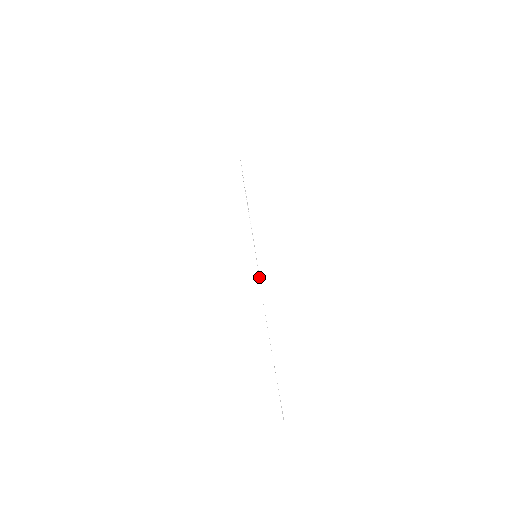
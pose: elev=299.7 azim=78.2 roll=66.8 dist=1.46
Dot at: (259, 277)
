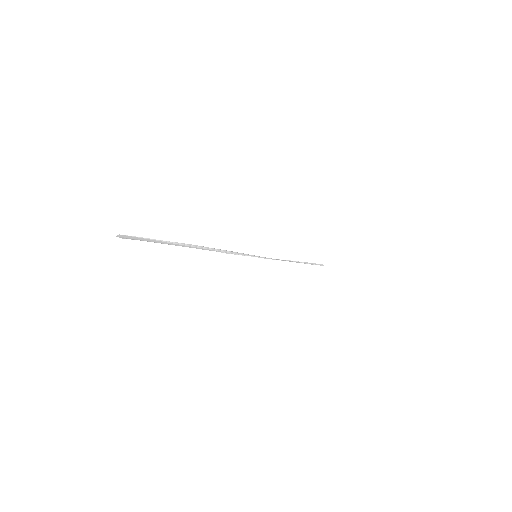
Dot at: occluded
